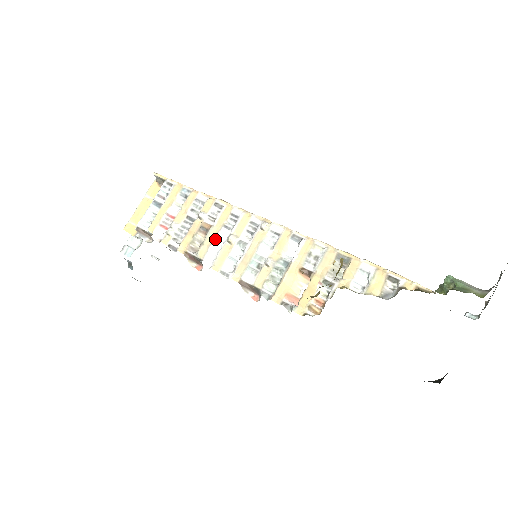
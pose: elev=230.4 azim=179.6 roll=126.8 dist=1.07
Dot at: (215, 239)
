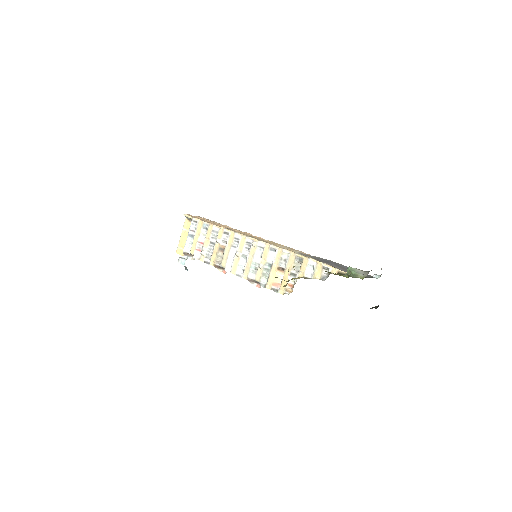
Dot at: (229, 255)
